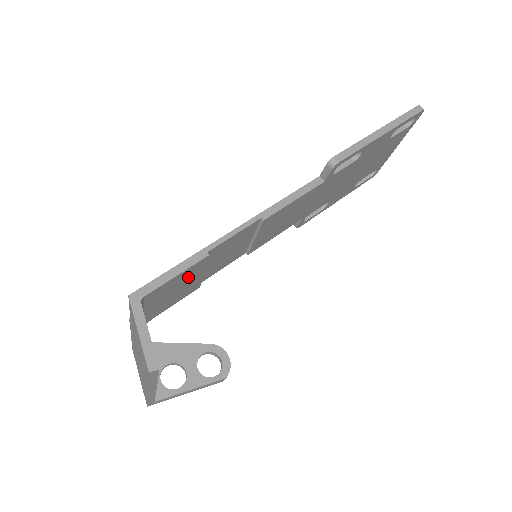
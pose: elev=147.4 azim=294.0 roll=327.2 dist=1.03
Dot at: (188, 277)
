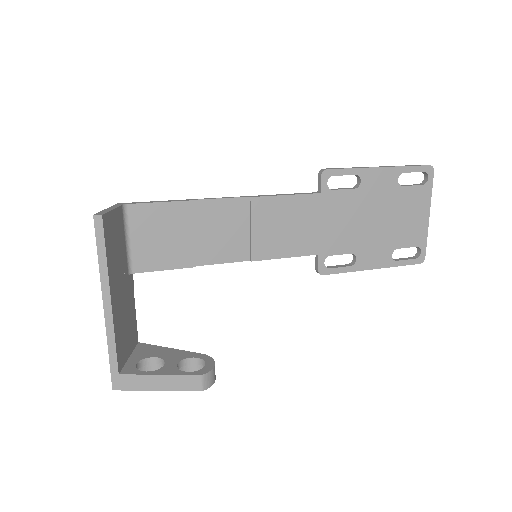
Dot at: (174, 223)
